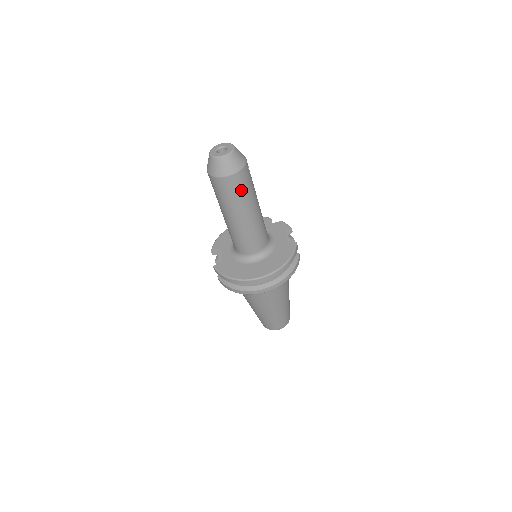
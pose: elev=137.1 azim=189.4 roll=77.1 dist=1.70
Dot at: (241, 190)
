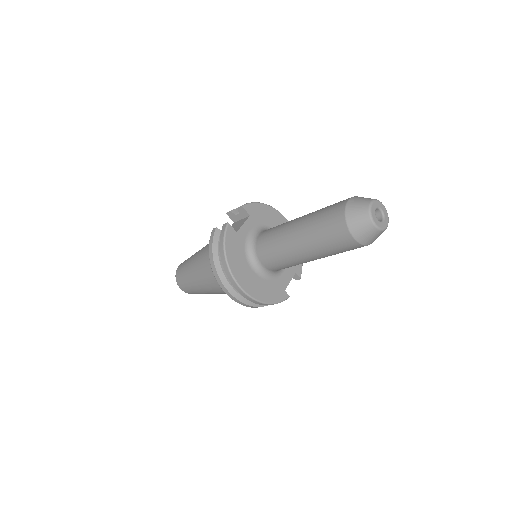
Dot at: (337, 248)
